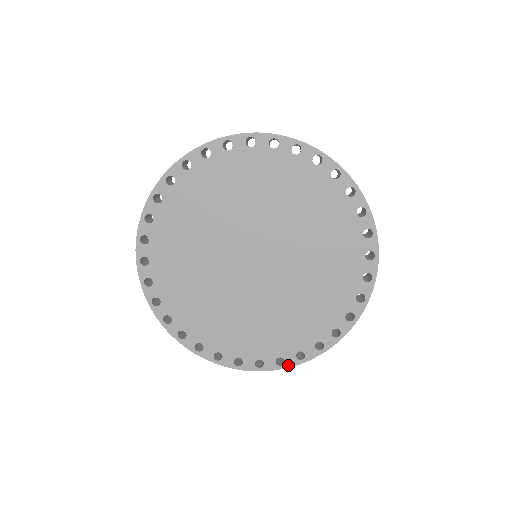
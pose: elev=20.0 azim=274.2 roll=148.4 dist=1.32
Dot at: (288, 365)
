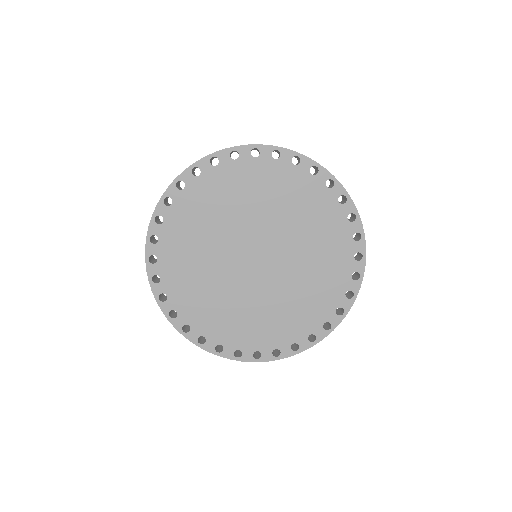
Dot at: (283, 356)
